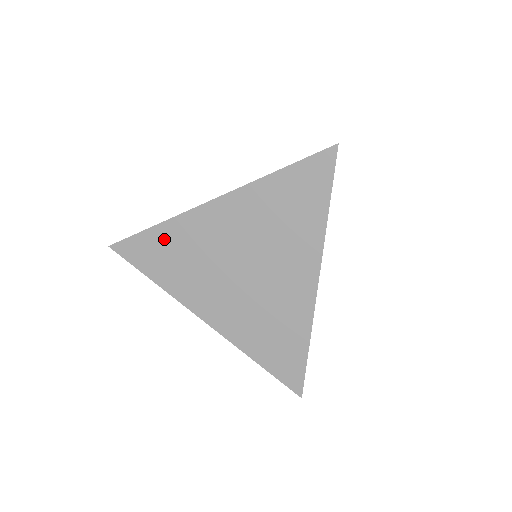
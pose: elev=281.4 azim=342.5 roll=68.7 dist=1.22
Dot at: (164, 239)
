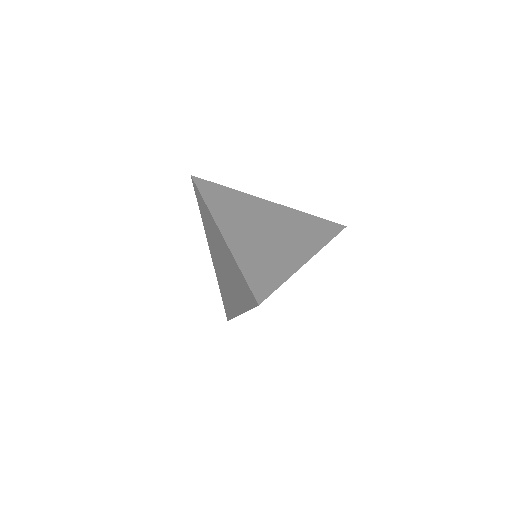
Dot at: (229, 194)
